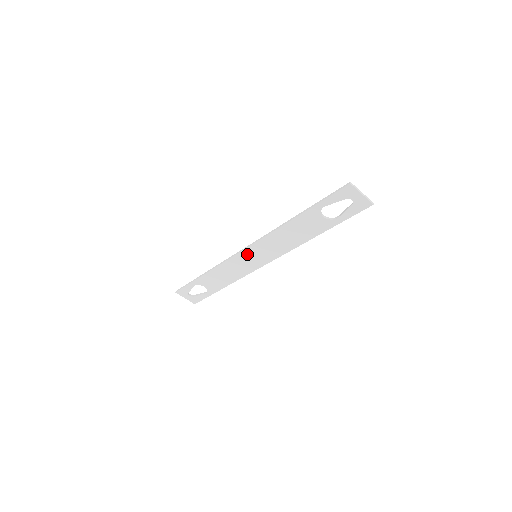
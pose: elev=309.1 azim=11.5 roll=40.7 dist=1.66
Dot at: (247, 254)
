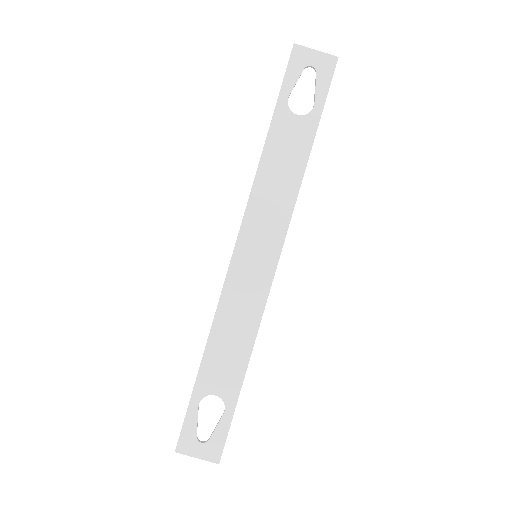
Dot at: (242, 259)
